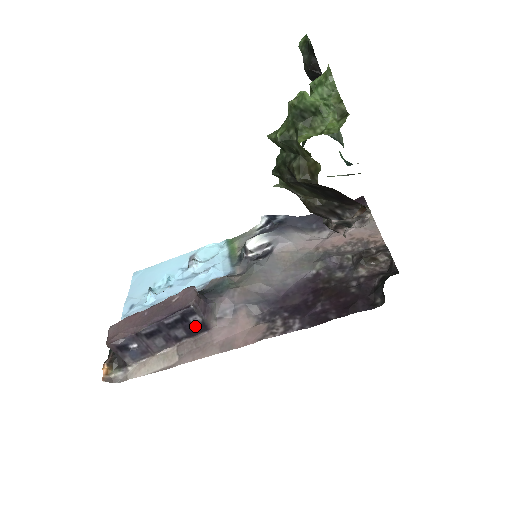
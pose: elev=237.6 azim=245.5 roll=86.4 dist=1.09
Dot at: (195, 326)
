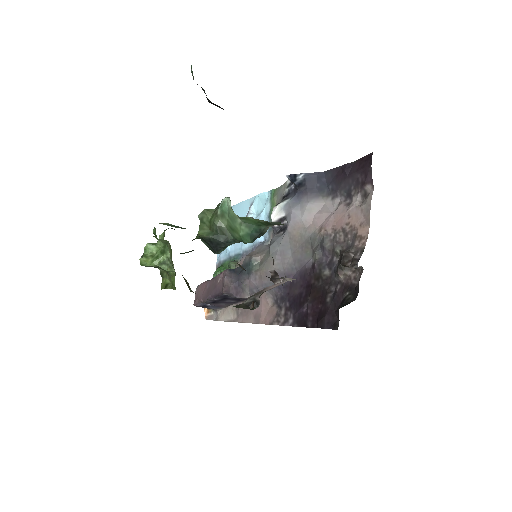
Dot at: (237, 299)
